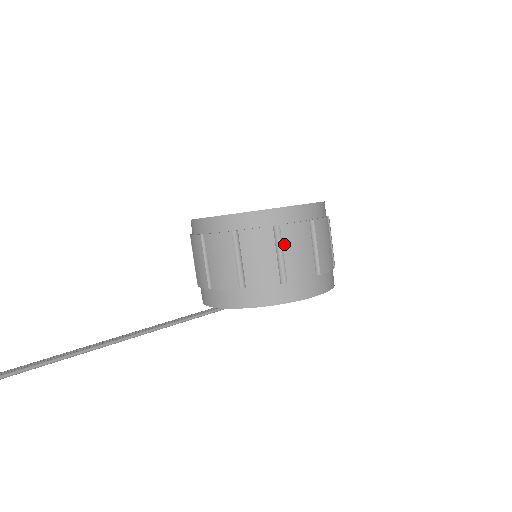
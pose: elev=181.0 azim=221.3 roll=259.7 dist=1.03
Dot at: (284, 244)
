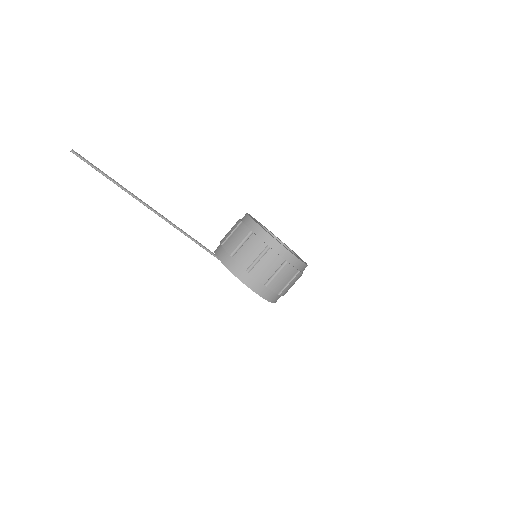
Dot at: (264, 257)
